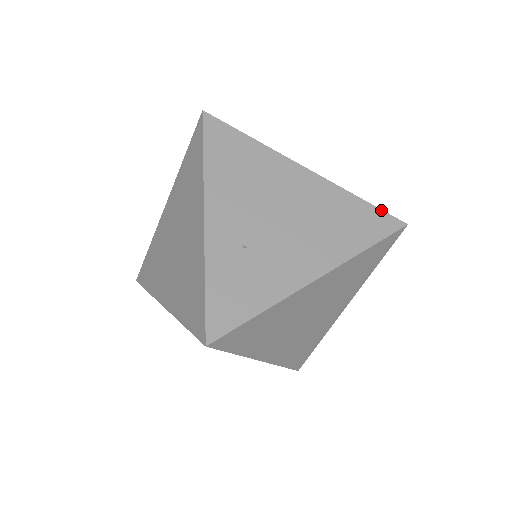
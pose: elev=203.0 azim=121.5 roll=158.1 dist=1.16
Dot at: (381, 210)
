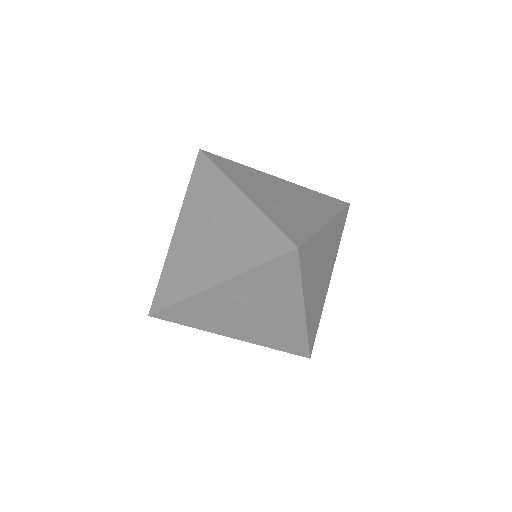
Dot at: (332, 197)
